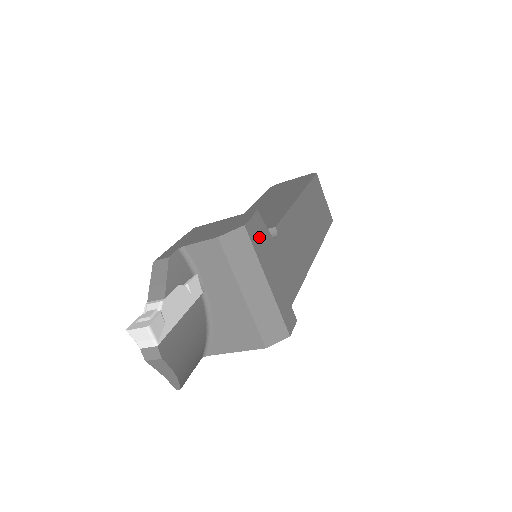
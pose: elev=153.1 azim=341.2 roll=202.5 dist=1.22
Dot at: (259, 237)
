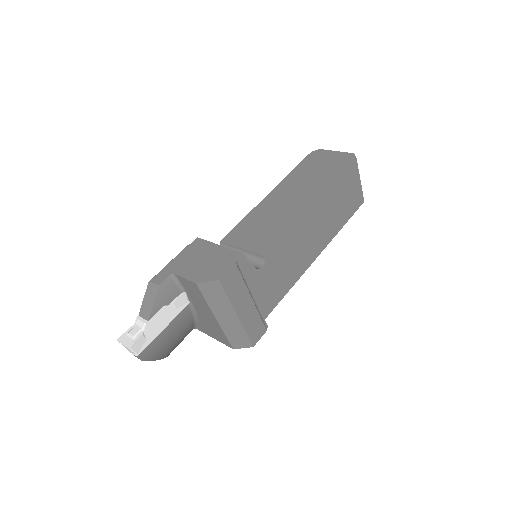
Dot at: (236, 281)
